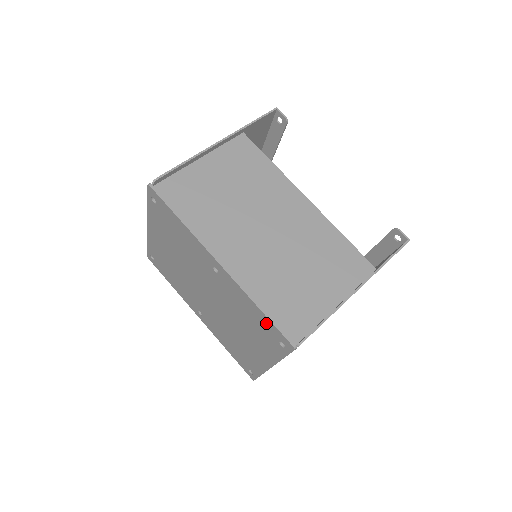
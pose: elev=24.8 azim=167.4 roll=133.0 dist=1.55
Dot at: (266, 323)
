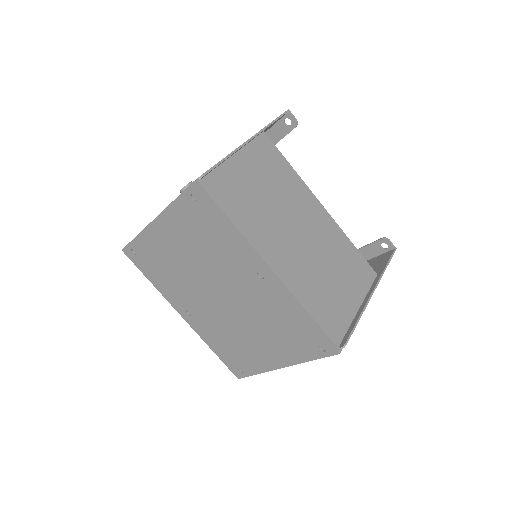
Dot at: (311, 329)
